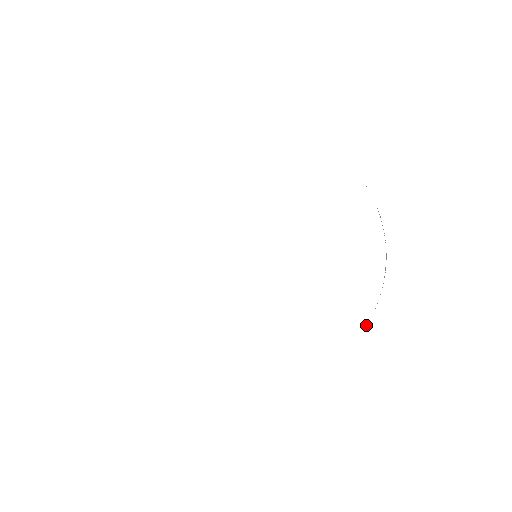
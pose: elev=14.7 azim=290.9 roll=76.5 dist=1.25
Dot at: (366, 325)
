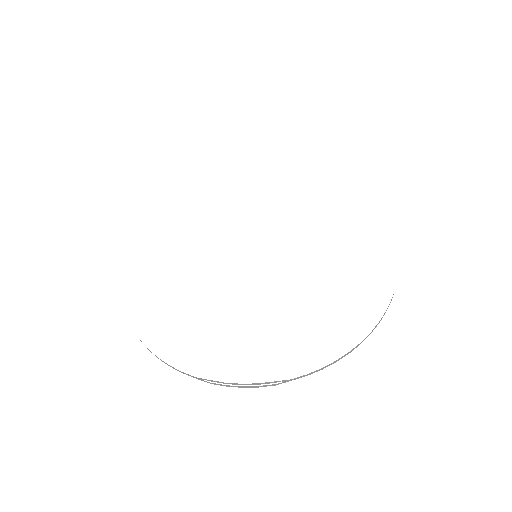
Dot at: (376, 325)
